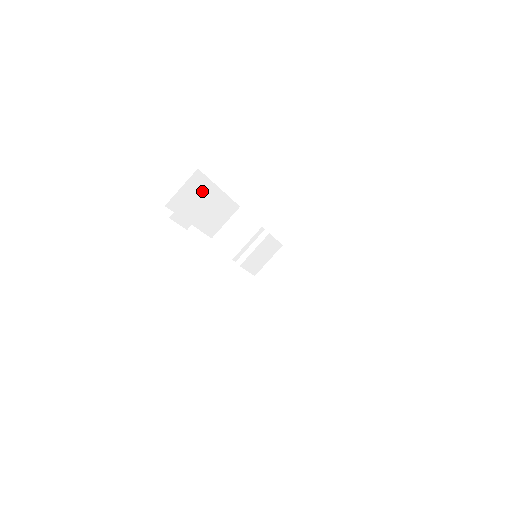
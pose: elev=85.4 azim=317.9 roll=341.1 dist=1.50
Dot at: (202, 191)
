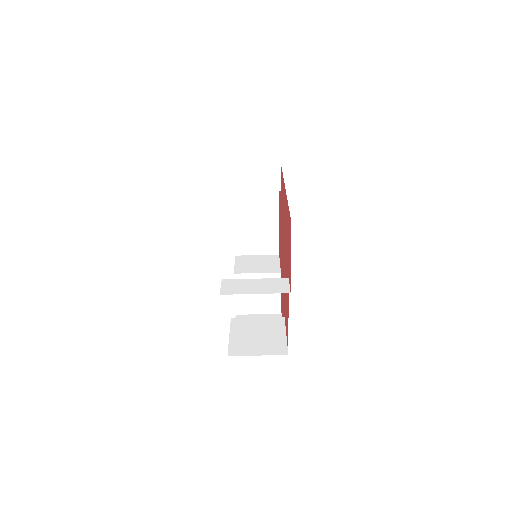
Dot at: (267, 171)
